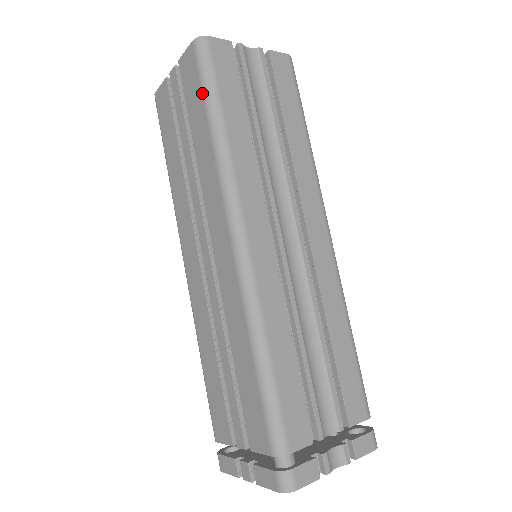
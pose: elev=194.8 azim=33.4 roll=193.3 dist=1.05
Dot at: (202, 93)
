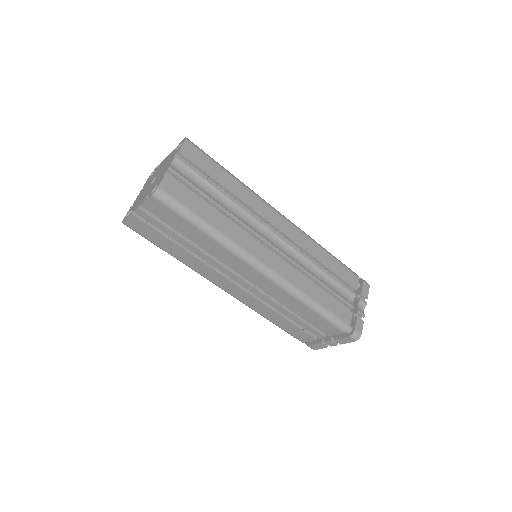
Dot at: (184, 219)
